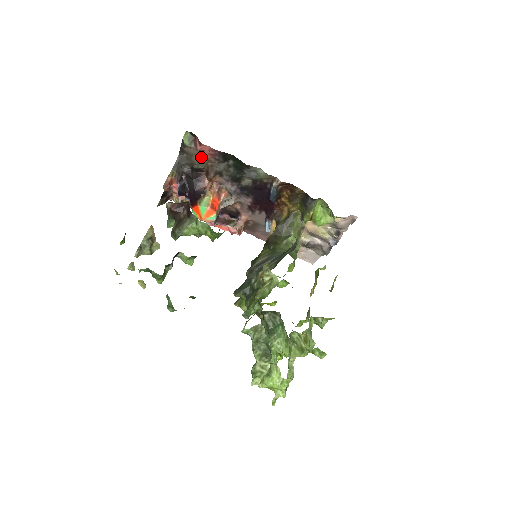
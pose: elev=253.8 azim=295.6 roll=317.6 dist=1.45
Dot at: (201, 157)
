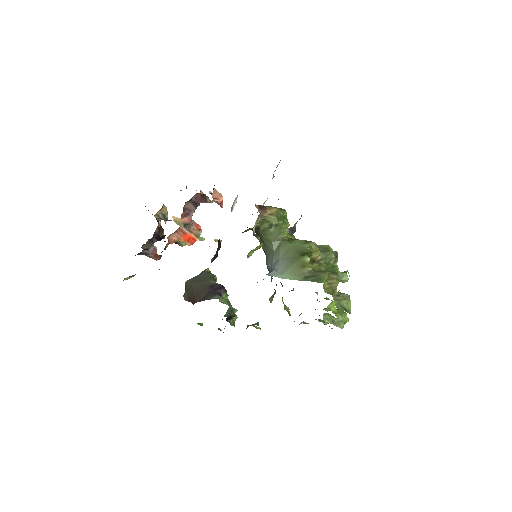
Dot at: occluded
